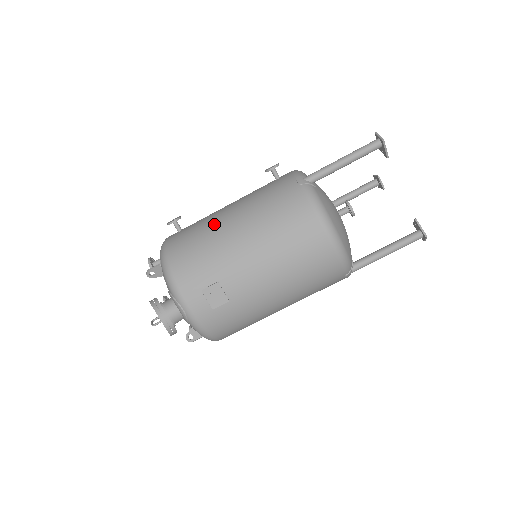
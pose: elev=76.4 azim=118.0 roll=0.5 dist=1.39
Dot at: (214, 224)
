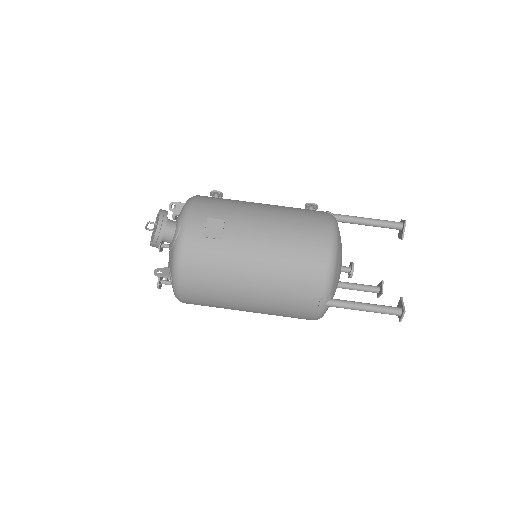
Dot at: occluded
